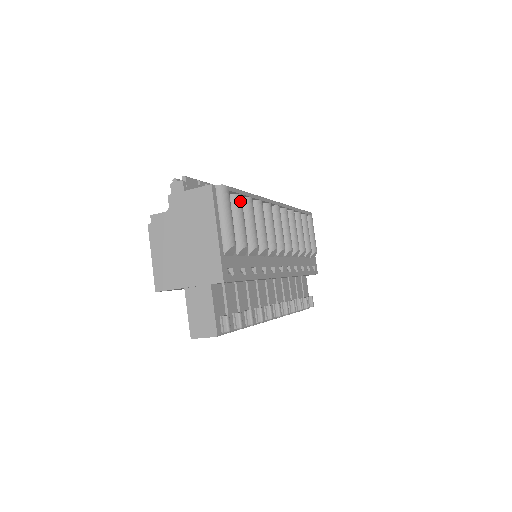
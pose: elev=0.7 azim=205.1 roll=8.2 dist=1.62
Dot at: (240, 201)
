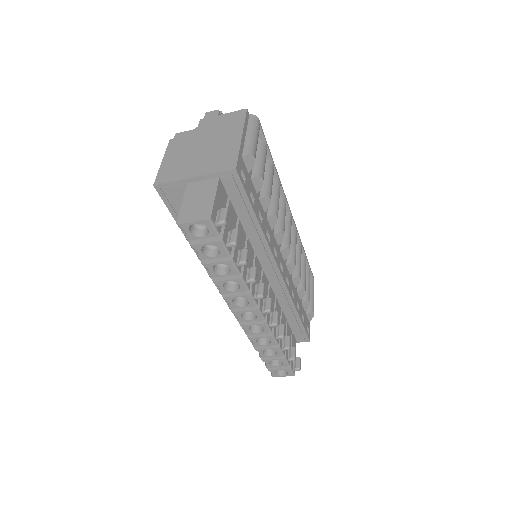
Dot at: (266, 148)
